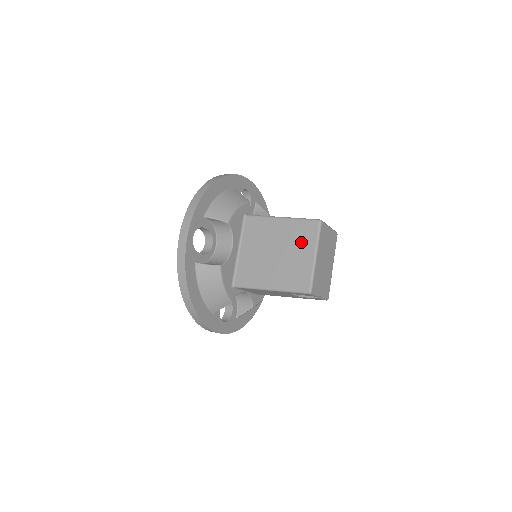
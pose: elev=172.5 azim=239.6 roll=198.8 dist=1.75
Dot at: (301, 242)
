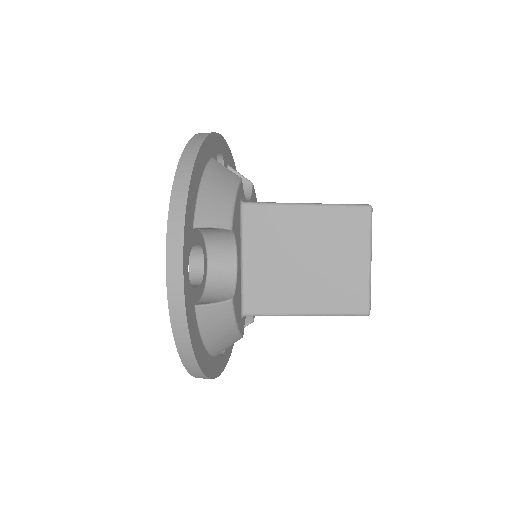
Dot at: (345, 242)
